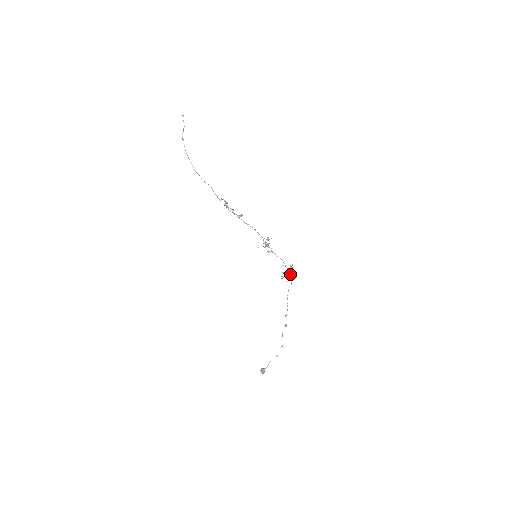
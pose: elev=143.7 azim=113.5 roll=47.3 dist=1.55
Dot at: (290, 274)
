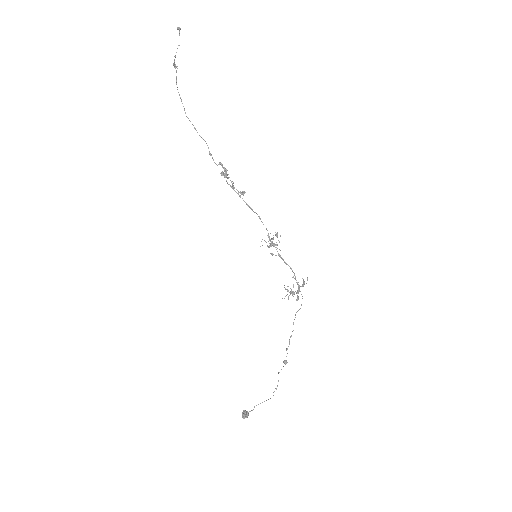
Dot at: occluded
